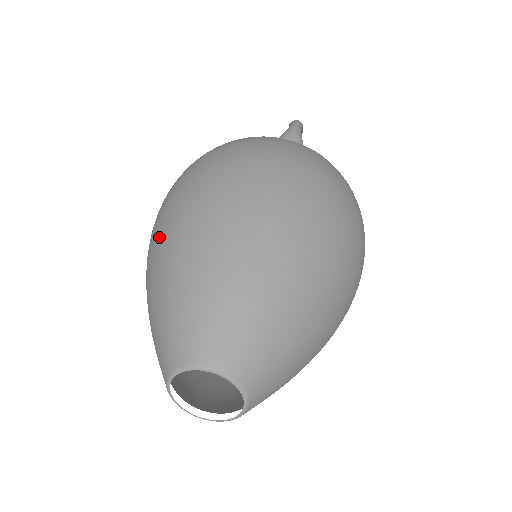
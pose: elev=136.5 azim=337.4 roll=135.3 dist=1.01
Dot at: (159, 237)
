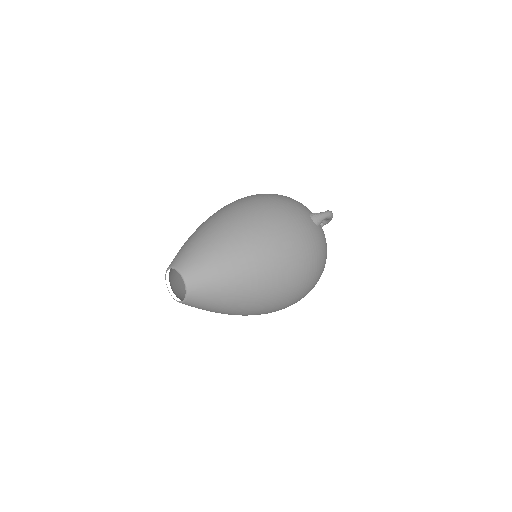
Dot at: (216, 215)
